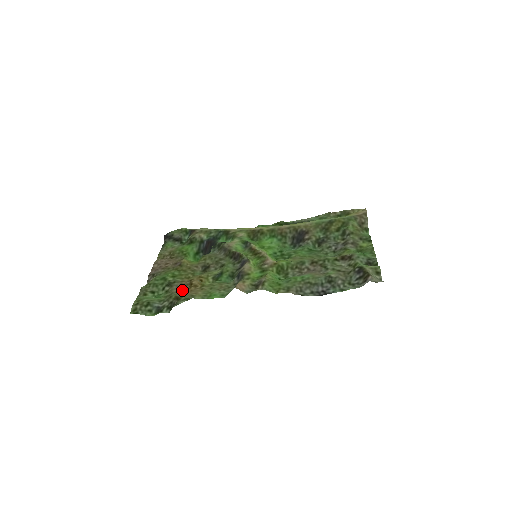
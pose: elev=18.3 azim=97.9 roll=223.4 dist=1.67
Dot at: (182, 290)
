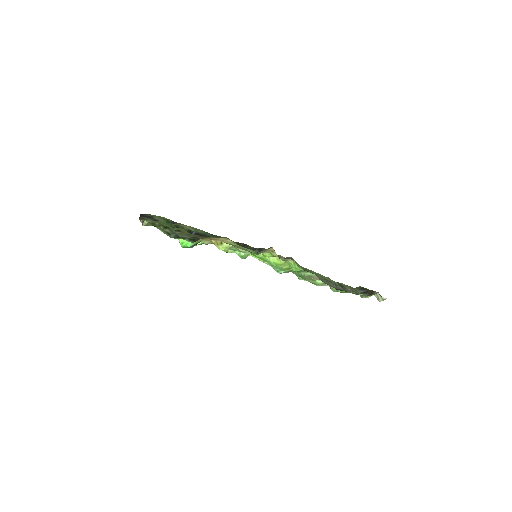
Dot at: occluded
